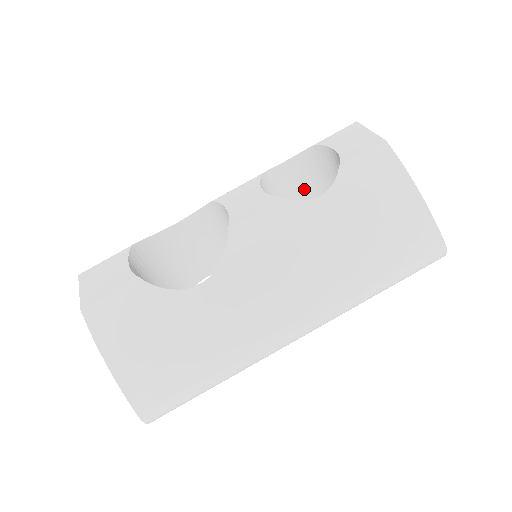
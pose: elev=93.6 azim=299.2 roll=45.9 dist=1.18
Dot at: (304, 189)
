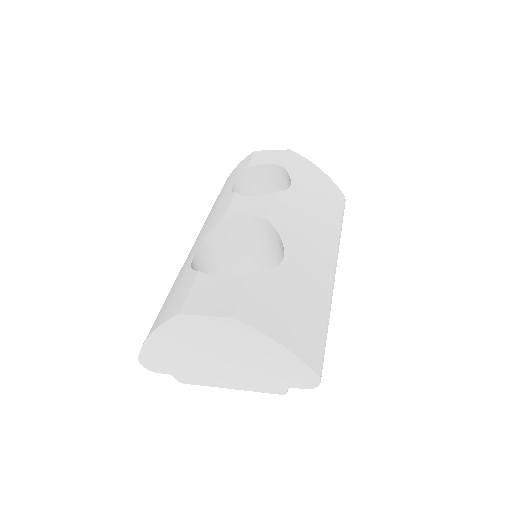
Dot at: occluded
